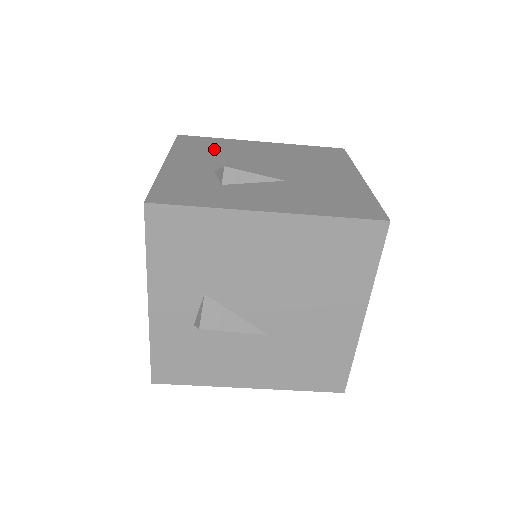
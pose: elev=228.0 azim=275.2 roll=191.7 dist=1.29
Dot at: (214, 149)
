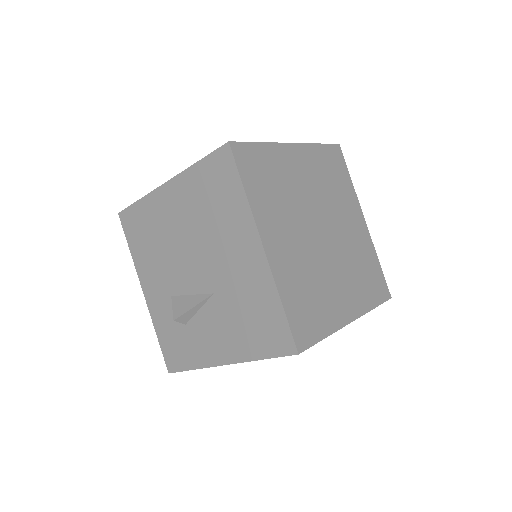
Dot at: (150, 239)
